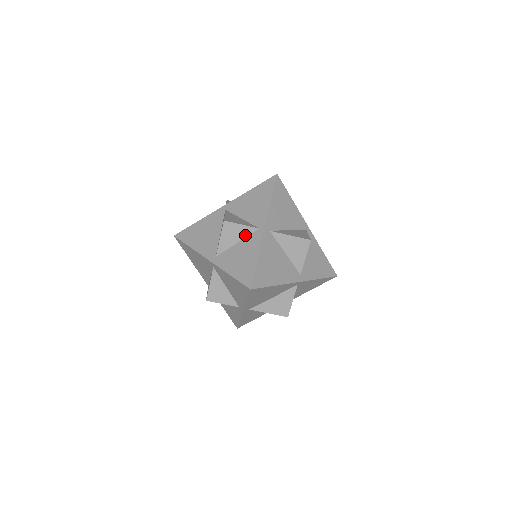
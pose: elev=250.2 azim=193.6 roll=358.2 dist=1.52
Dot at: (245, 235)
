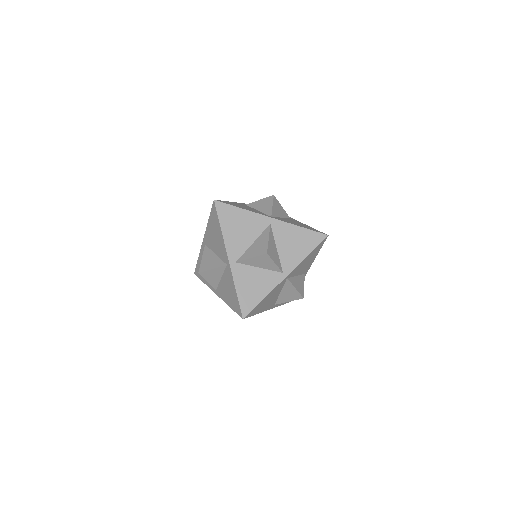
Dot at: (270, 268)
